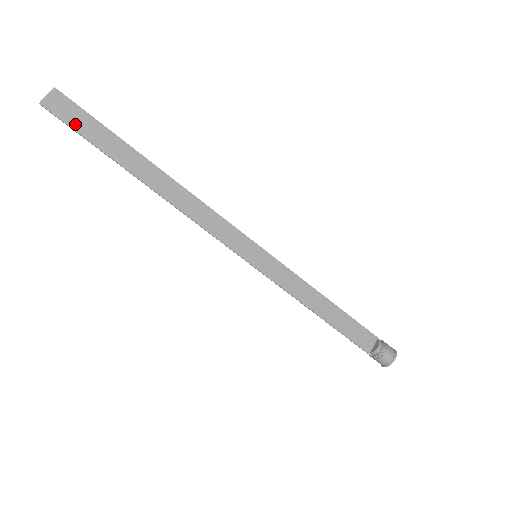
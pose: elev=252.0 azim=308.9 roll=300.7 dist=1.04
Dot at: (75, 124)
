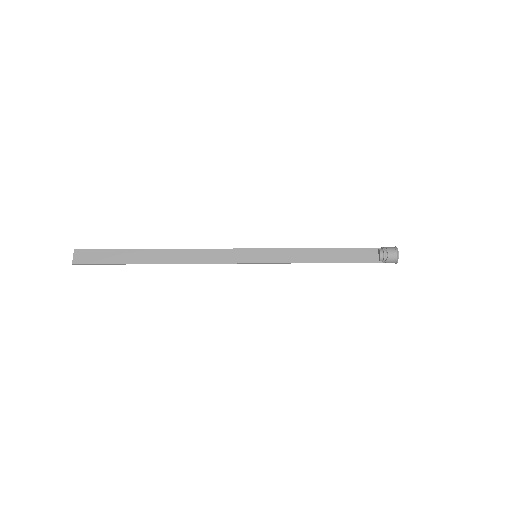
Dot at: (98, 261)
